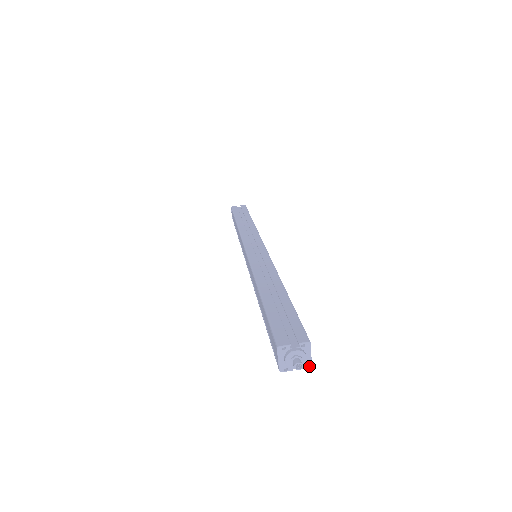
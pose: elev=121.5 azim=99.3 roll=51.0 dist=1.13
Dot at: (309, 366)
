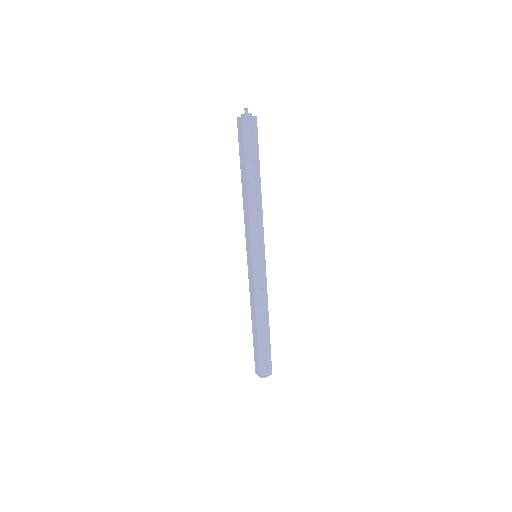
Dot at: (255, 116)
